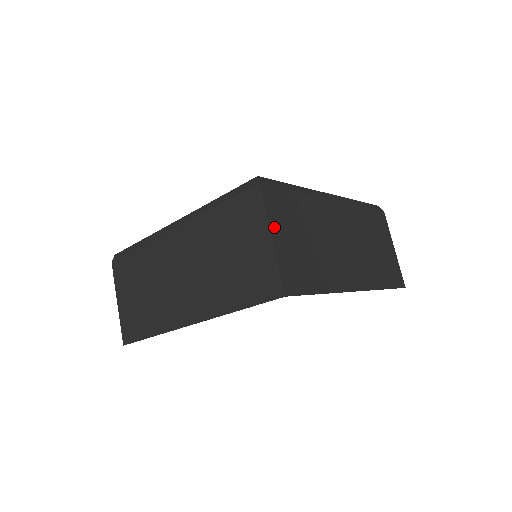
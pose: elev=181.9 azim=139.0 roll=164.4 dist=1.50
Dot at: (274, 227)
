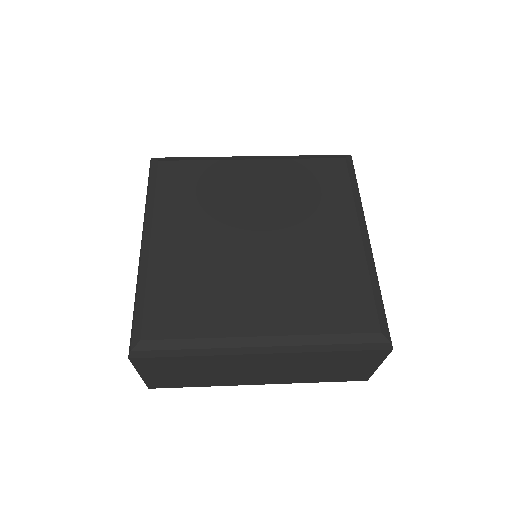
Dot at: (143, 371)
